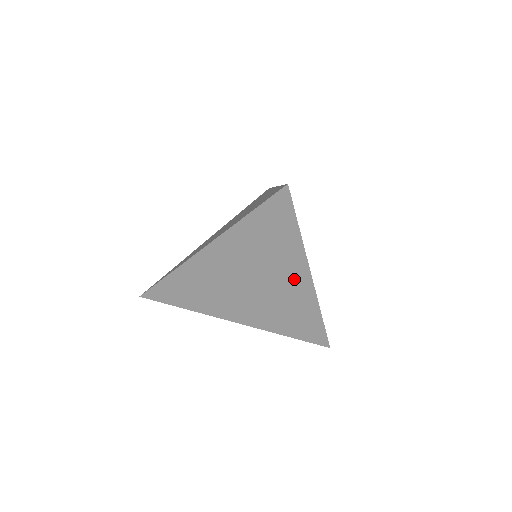
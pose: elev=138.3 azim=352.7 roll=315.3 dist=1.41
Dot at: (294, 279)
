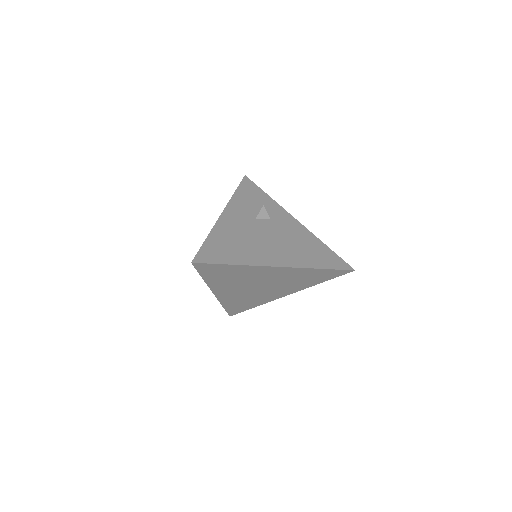
Dot at: (272, 273)
